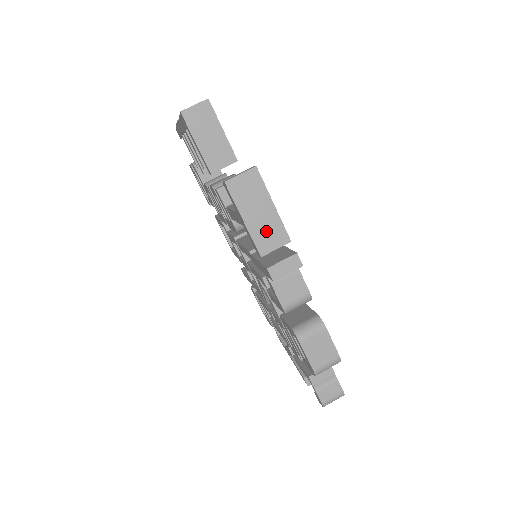
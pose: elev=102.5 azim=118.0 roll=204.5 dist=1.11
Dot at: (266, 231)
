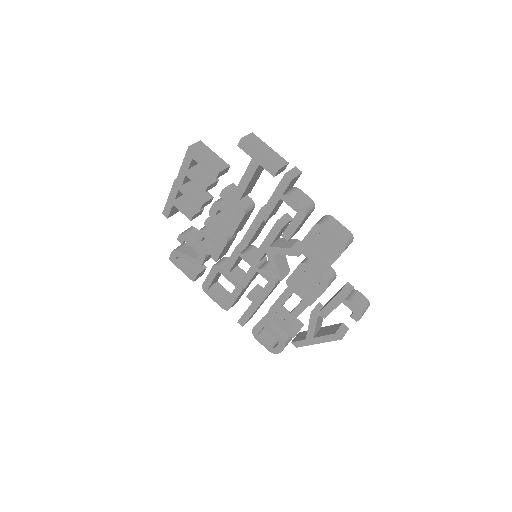
Dot at: (274, 159)
